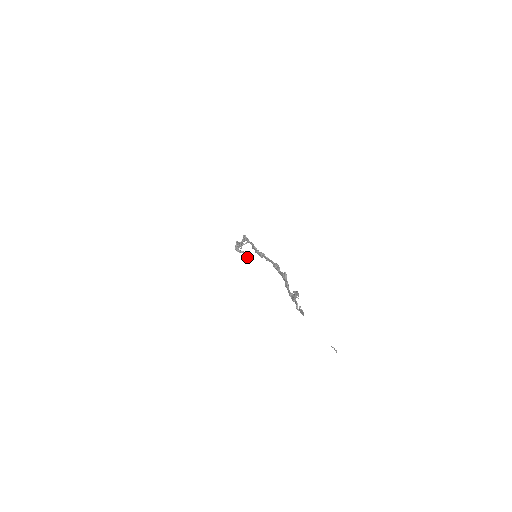
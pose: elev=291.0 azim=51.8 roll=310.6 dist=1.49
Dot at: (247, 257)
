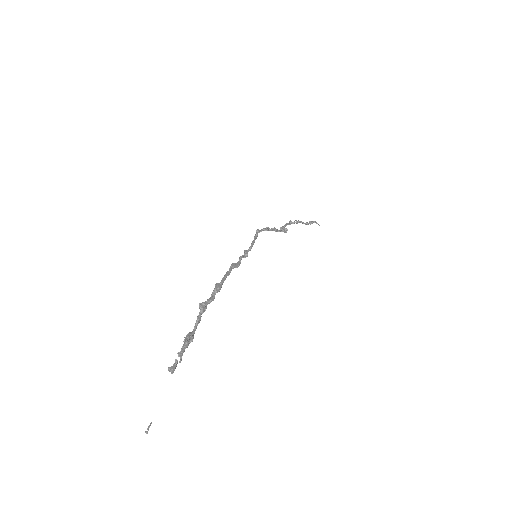
Dot at: occluded
